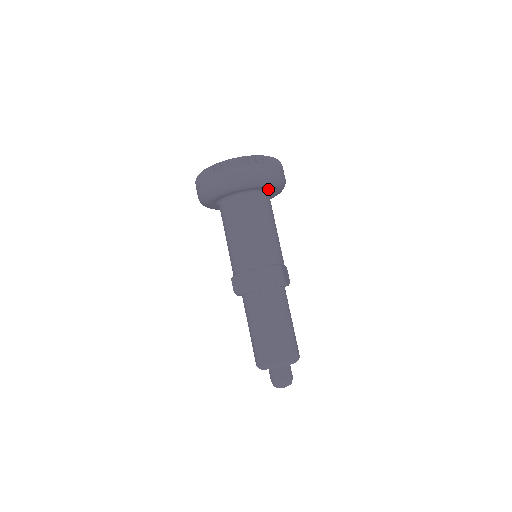
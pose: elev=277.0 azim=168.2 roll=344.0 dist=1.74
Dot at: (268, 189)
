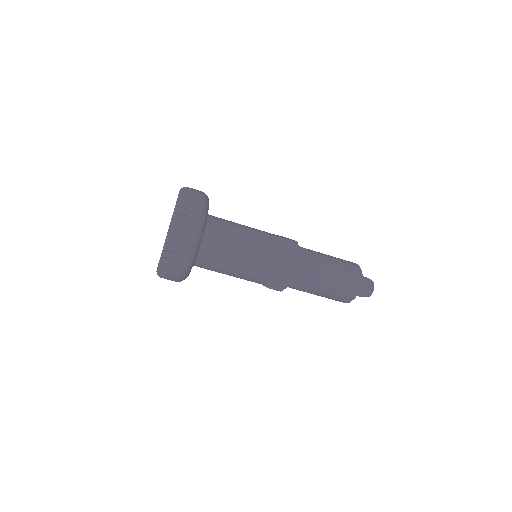
Dot at: occluded
